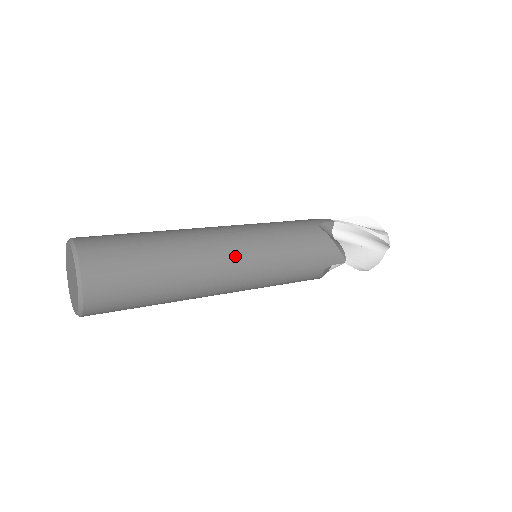
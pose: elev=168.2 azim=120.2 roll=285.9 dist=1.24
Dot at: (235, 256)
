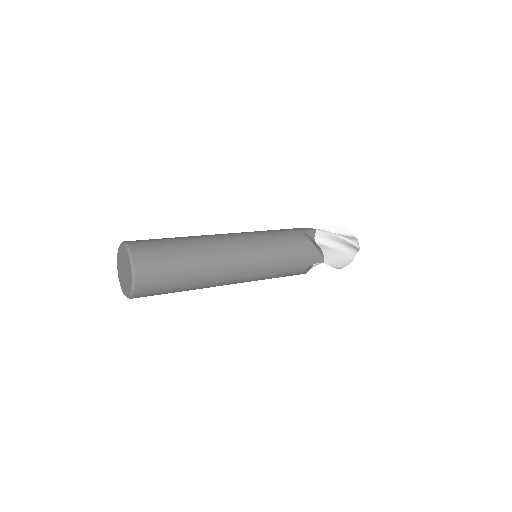
Dot at: (241, 256)
